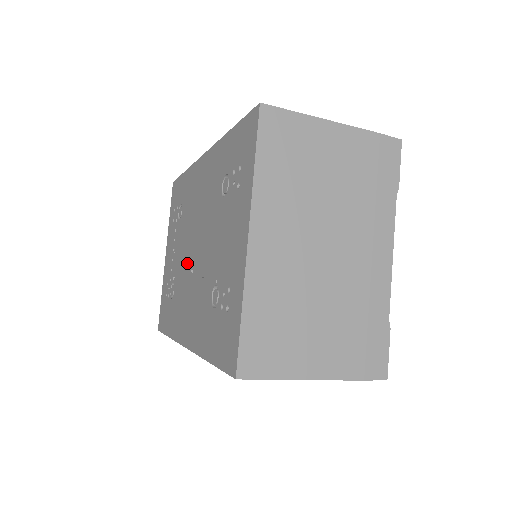
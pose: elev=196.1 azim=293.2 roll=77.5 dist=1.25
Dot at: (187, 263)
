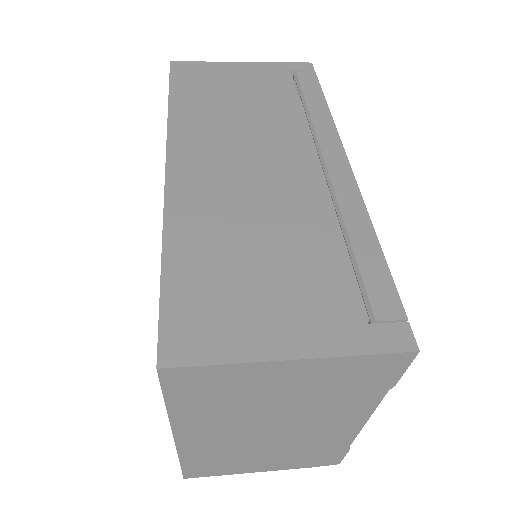
Dot at: occluded
